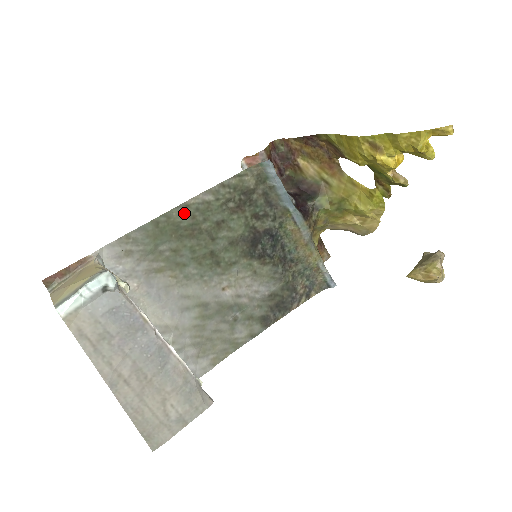
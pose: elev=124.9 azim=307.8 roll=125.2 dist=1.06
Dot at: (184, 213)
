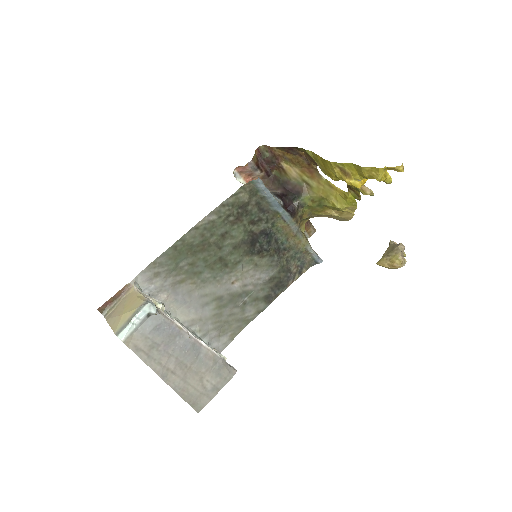
Dot at: (195, 234)
